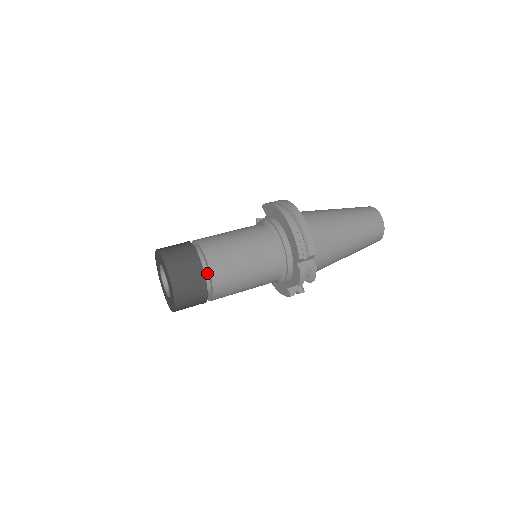
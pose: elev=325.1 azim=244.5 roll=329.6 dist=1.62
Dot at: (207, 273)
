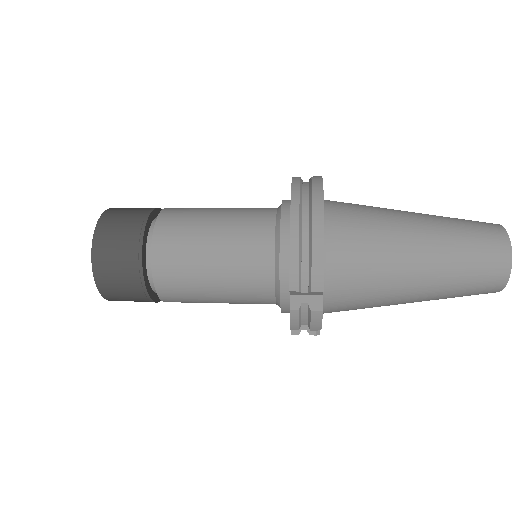
Dot at: occluded
